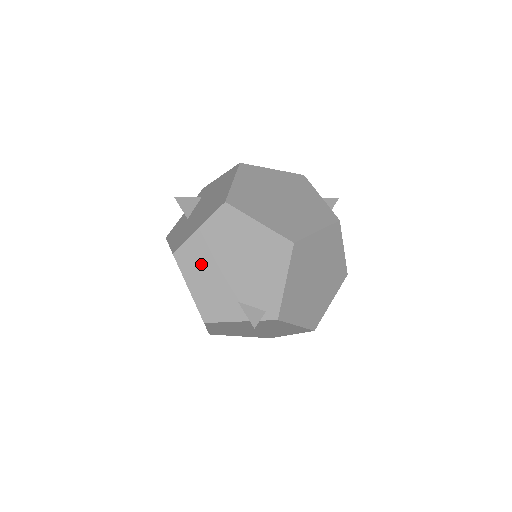
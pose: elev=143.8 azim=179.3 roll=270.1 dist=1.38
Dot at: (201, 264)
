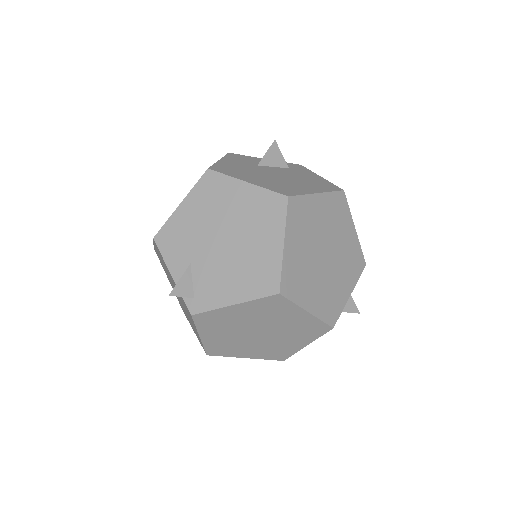
Dot at: (211, 204)
